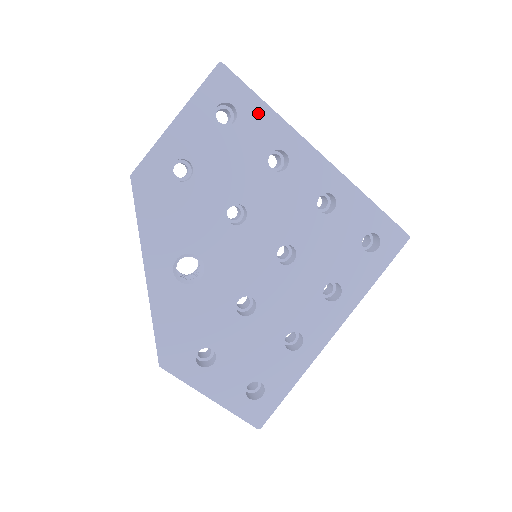
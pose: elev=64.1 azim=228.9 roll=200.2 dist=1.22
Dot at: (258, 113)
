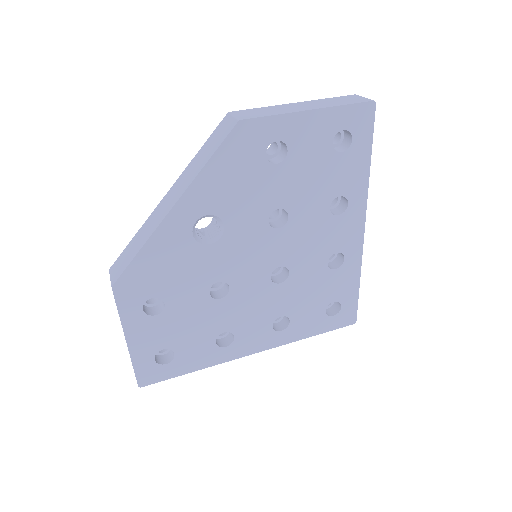
Dot at: (360, 161)
